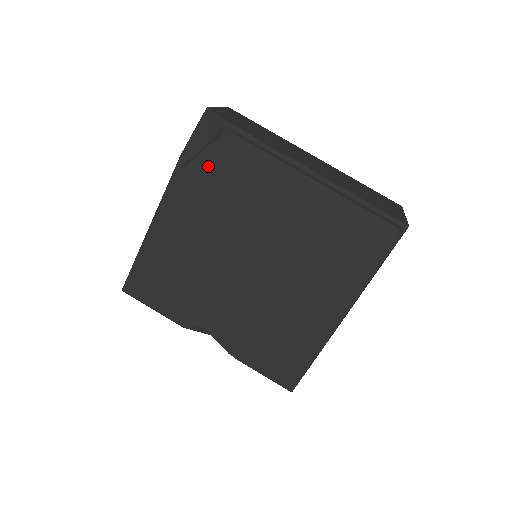
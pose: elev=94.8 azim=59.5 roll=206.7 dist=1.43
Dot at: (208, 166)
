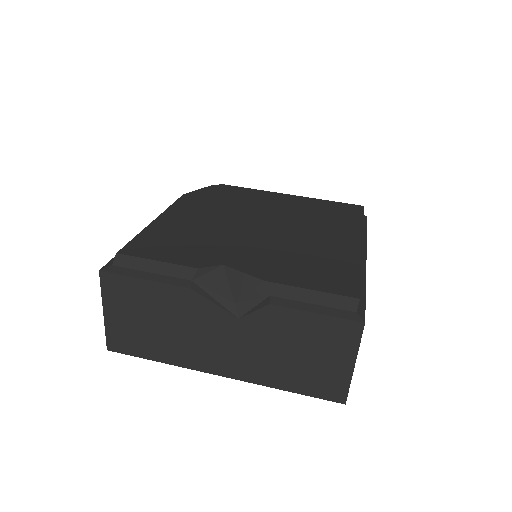
Dot at: (205, 193)
